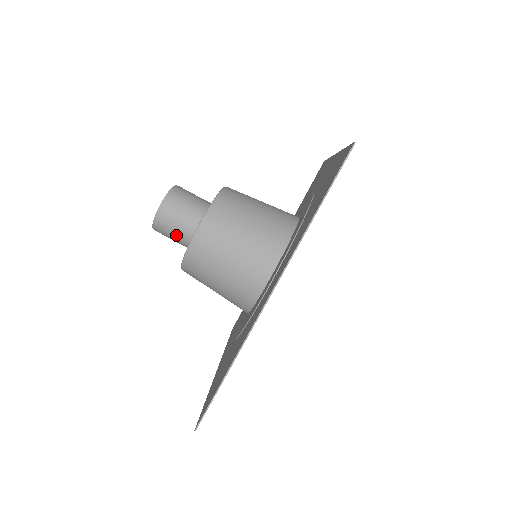
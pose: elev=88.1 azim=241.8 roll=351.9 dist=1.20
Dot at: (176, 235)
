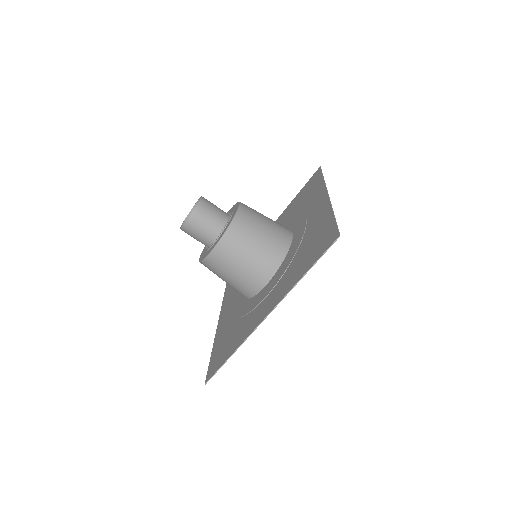
Dot at: (198, 239)
